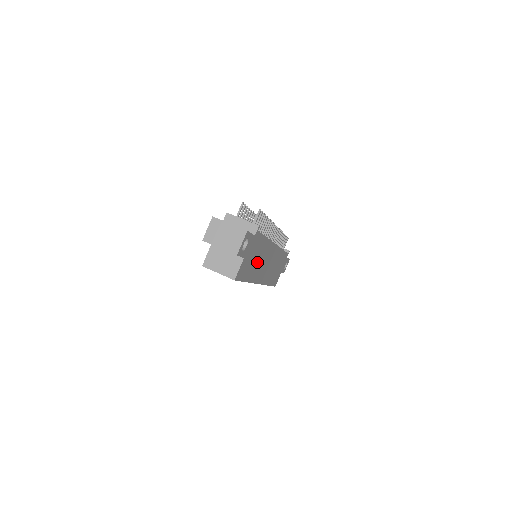
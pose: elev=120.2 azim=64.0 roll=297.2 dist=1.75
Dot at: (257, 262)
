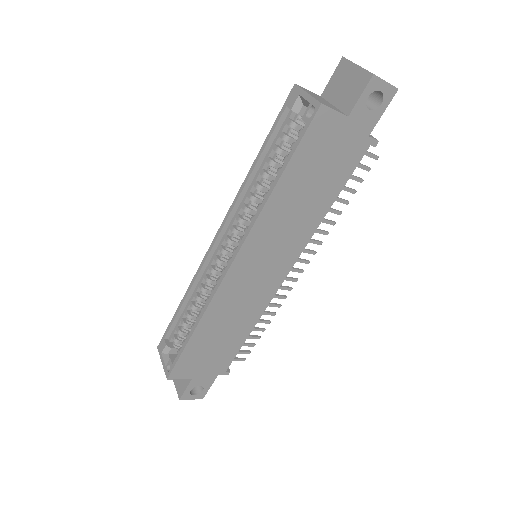
Dot at: (298, 202)
